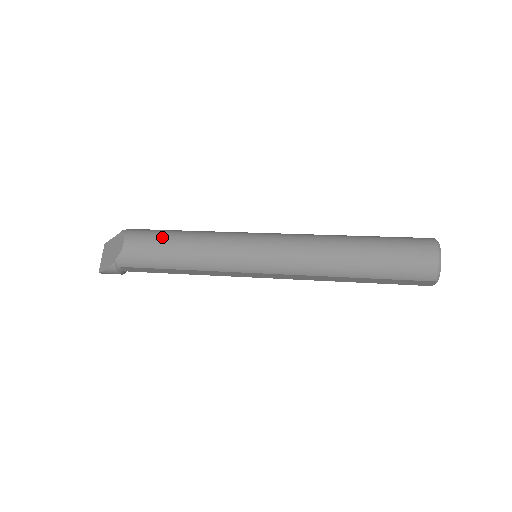
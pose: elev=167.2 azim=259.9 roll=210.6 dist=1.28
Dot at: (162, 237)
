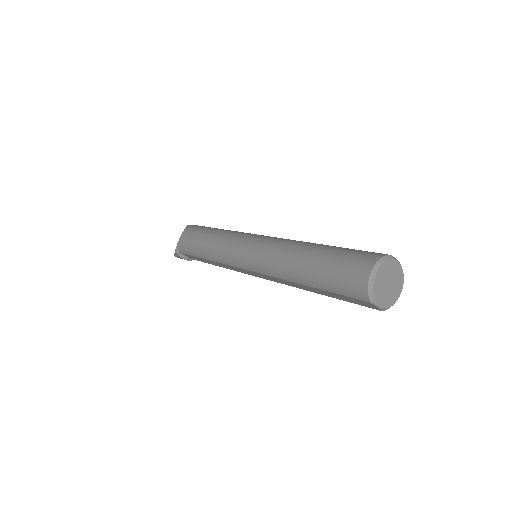
Dot at: (201, 231)
